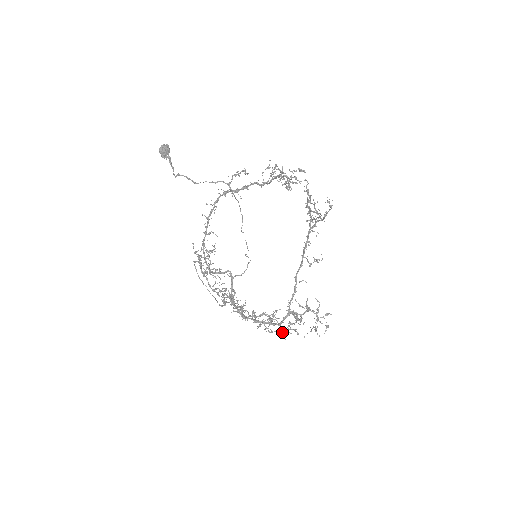
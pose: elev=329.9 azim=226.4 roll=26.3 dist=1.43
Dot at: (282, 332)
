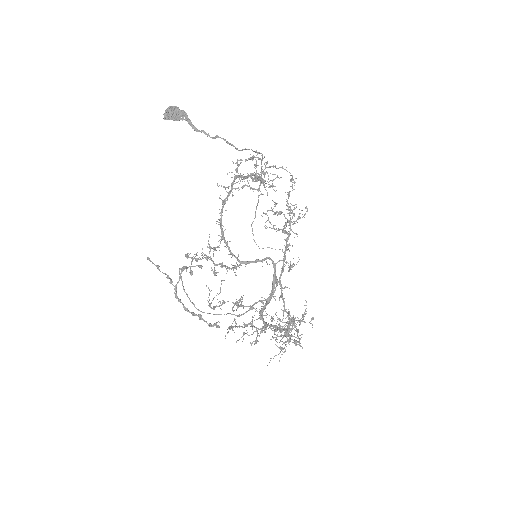
Dot at: (281, 347)
